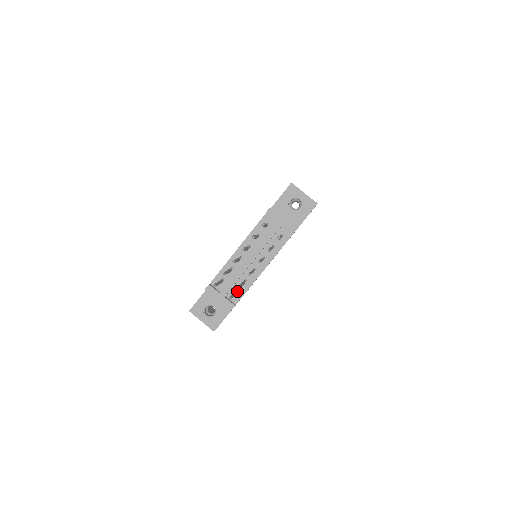
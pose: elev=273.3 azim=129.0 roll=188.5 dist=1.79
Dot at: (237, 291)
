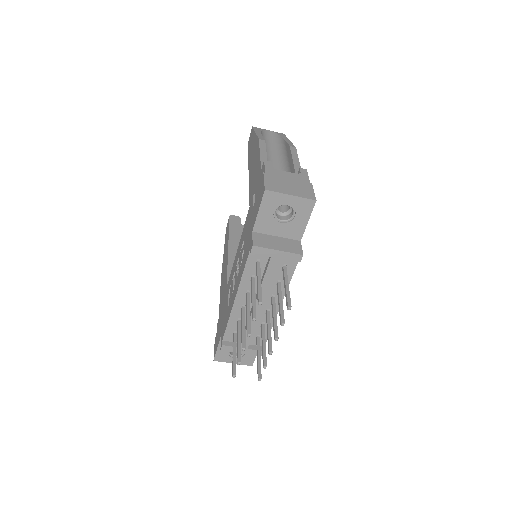
Dot at: (258, 335)
